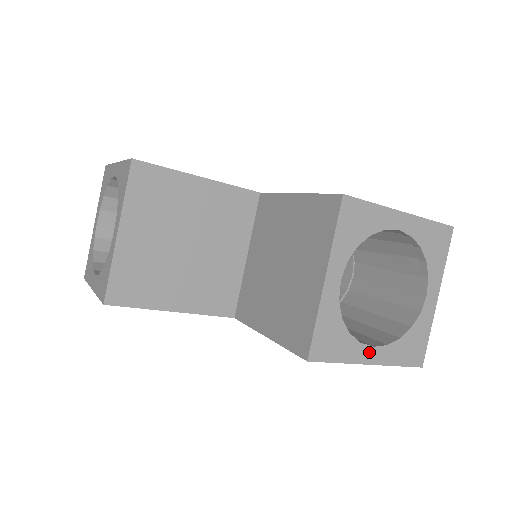
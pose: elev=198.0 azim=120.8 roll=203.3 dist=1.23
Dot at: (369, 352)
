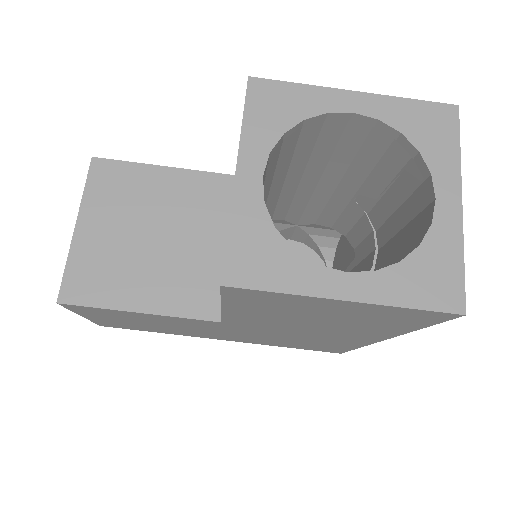
Dot at: (338, 280)
